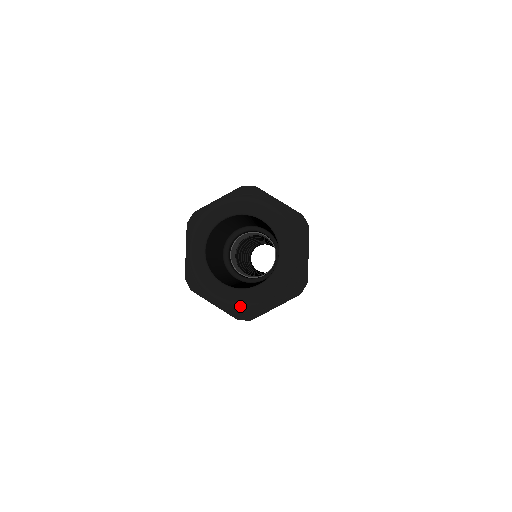
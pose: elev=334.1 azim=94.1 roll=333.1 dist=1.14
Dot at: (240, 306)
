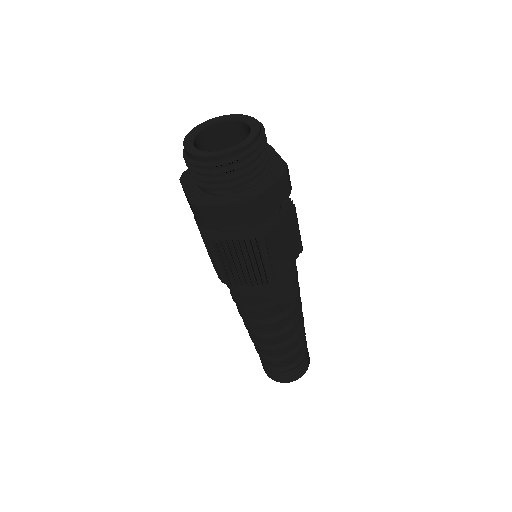
Dot at: (199, 196)
